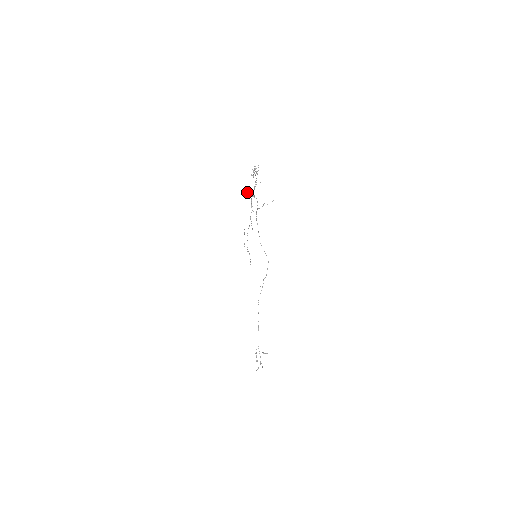
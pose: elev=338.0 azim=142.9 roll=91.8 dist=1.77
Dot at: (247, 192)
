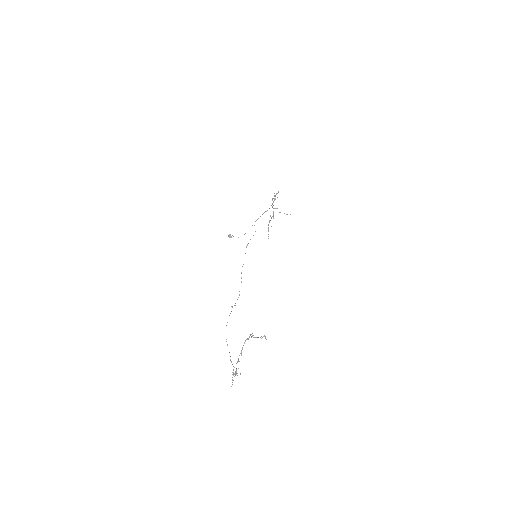
Dot at: (231, 236)
